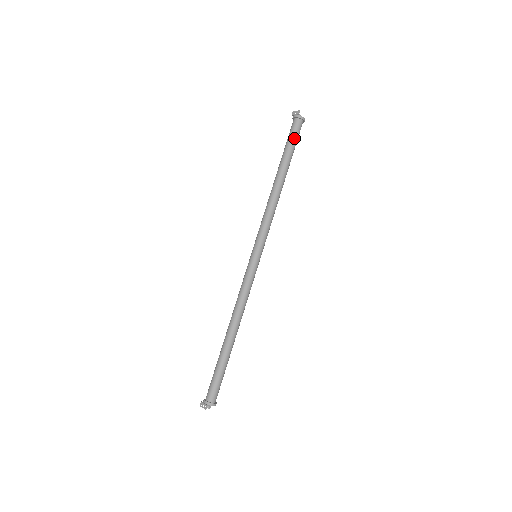
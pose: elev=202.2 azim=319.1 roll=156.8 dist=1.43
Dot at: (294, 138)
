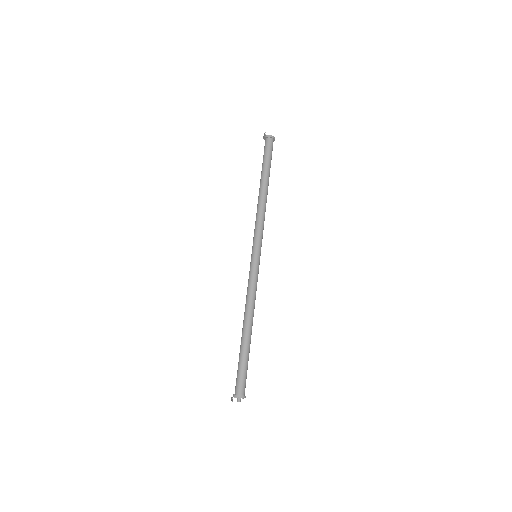
Dot at: (266, 153)
